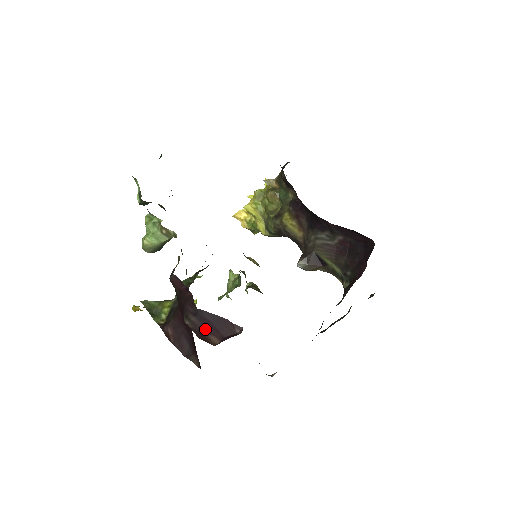
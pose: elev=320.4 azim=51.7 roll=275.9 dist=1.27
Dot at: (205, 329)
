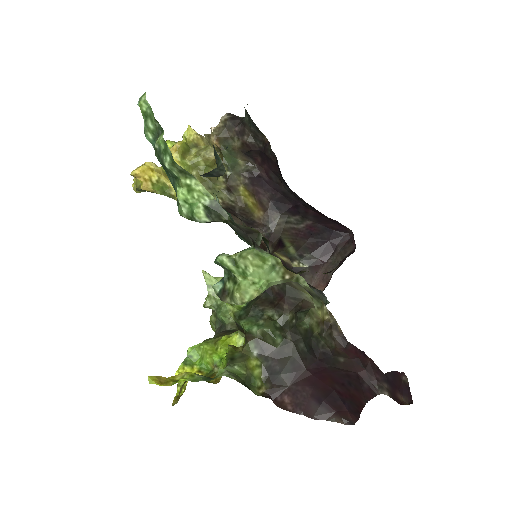
Dot at: (394, 391)
